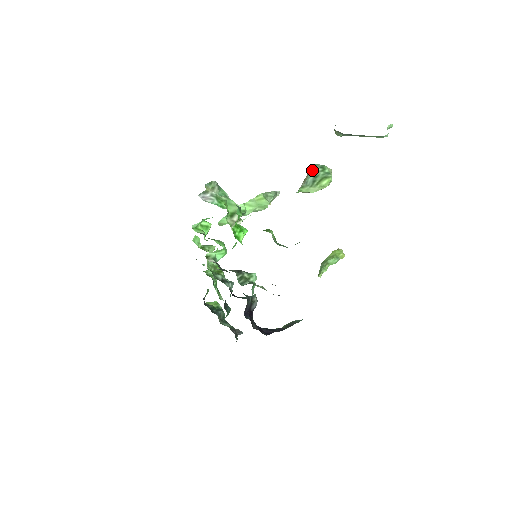
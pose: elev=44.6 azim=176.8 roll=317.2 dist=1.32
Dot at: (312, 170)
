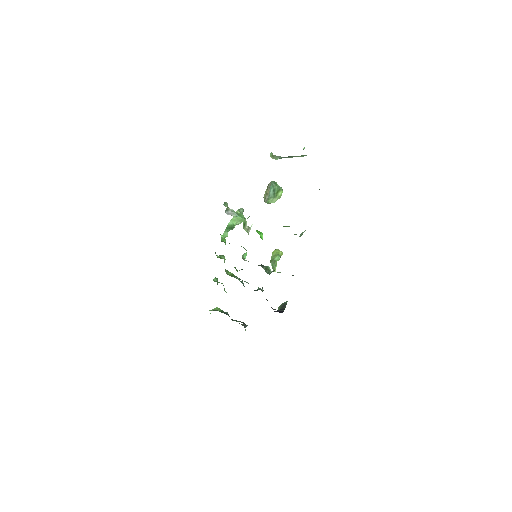
Dot at: (271, 186)
